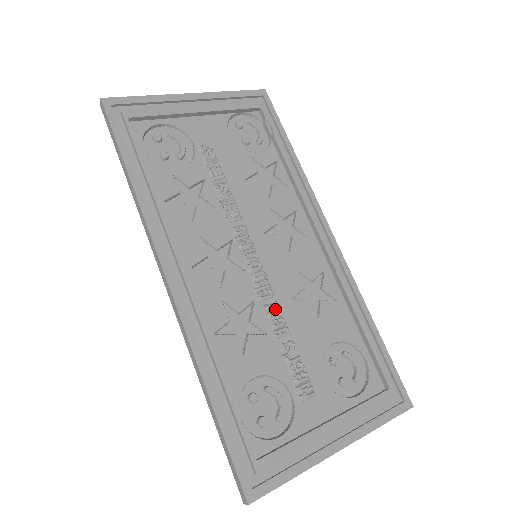
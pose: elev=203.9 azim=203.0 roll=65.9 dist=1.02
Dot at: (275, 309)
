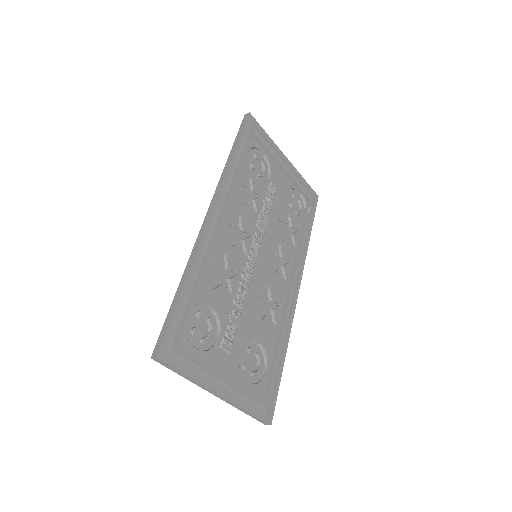
Dot at: (245, 289)
